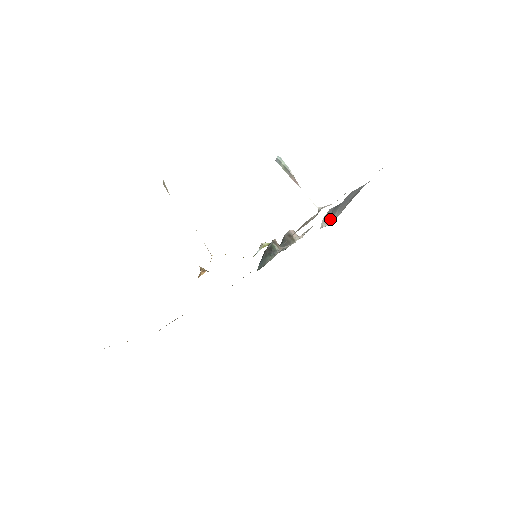
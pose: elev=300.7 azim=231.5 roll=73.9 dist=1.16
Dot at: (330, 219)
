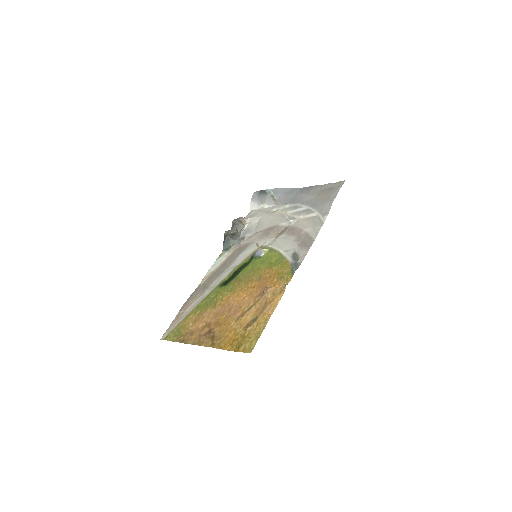
Dot at: (260, 205)
